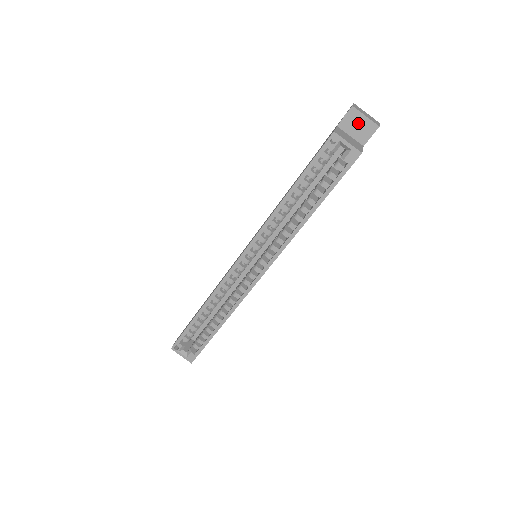
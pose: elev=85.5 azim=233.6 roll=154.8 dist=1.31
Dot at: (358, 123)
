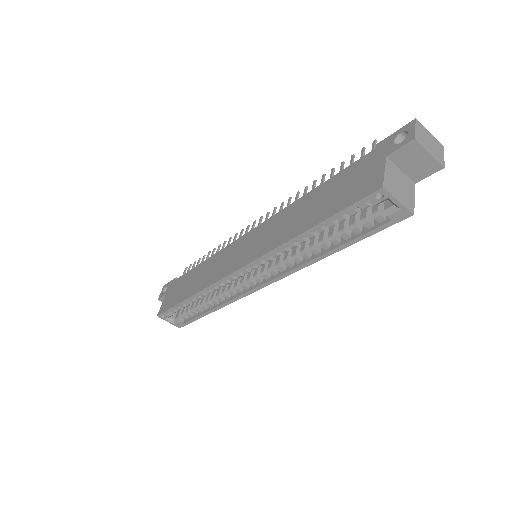
Dot at: (416, 159)
